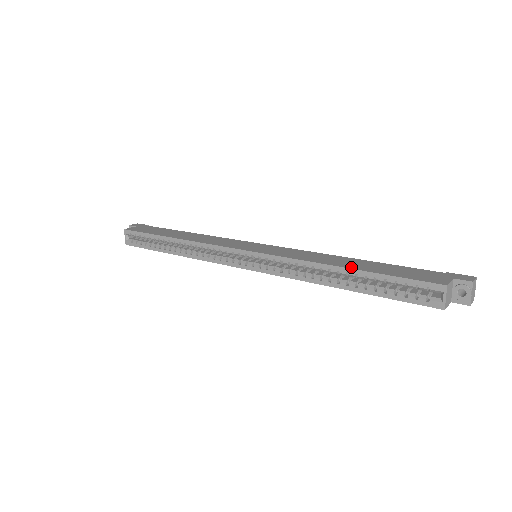
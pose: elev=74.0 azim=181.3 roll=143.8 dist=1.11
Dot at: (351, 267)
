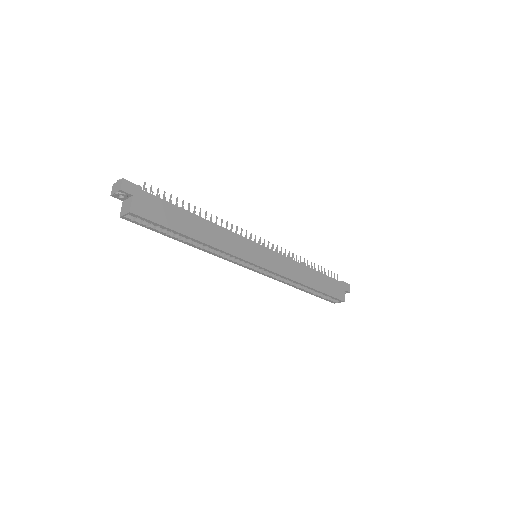
Dot at: (314, 287)
